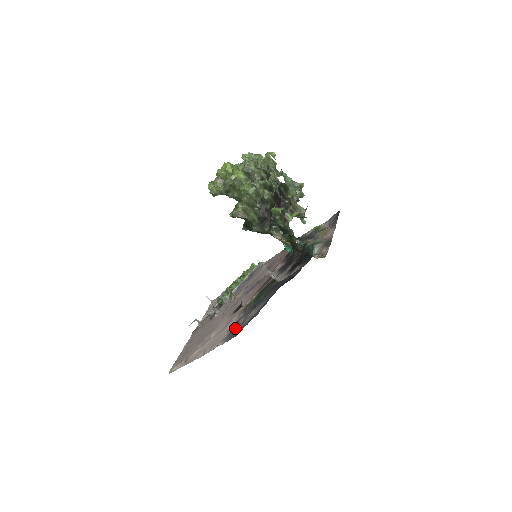
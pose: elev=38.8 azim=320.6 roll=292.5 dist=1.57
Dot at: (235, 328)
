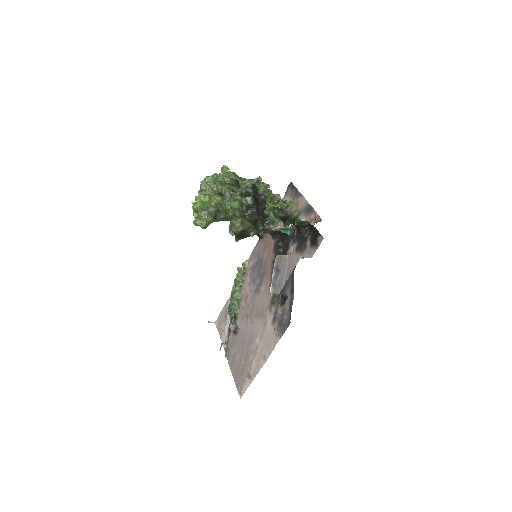
Dot at: (280, 320)
